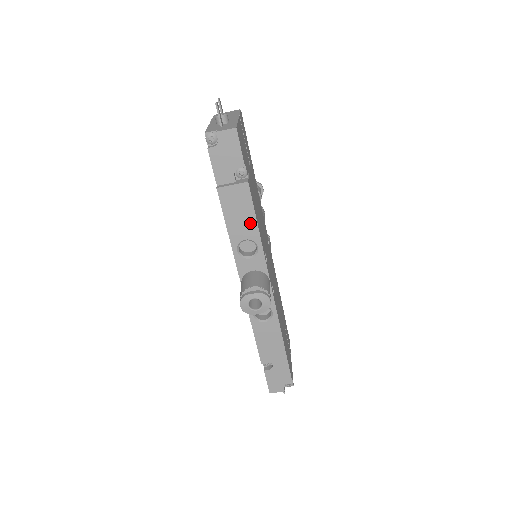
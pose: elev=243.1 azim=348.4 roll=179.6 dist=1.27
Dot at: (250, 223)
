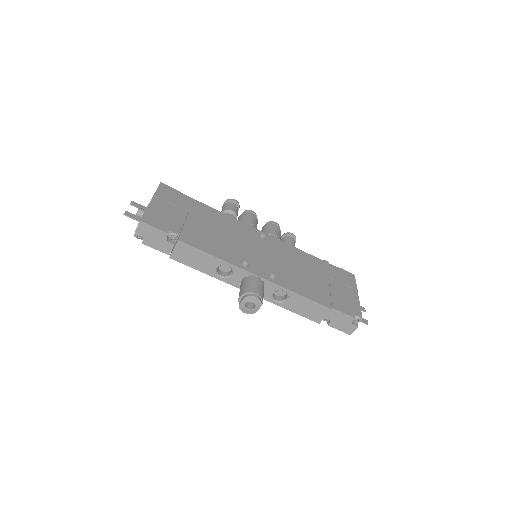
Dot at: (207, 258)
